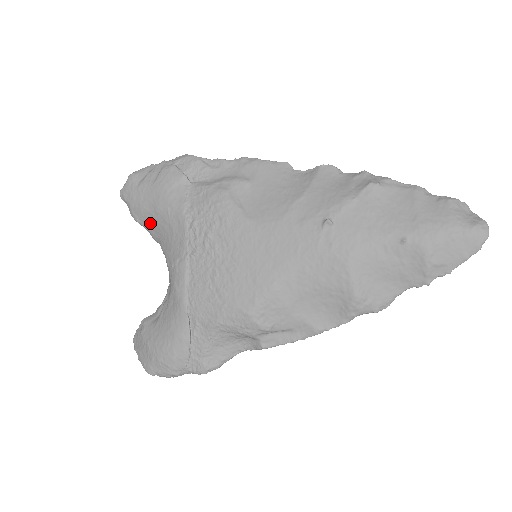
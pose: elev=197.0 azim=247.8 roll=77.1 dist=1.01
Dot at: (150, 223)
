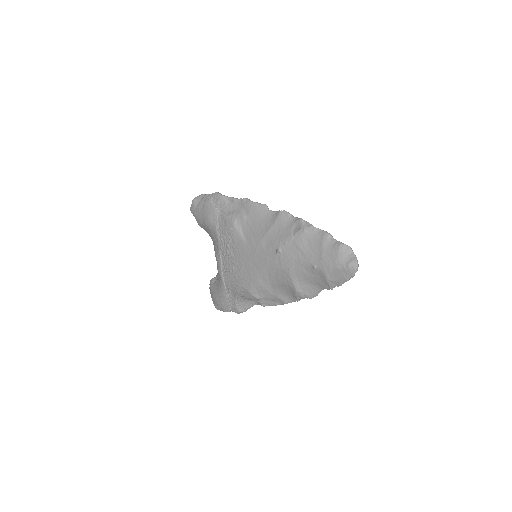
Dot at: (205, 229)
